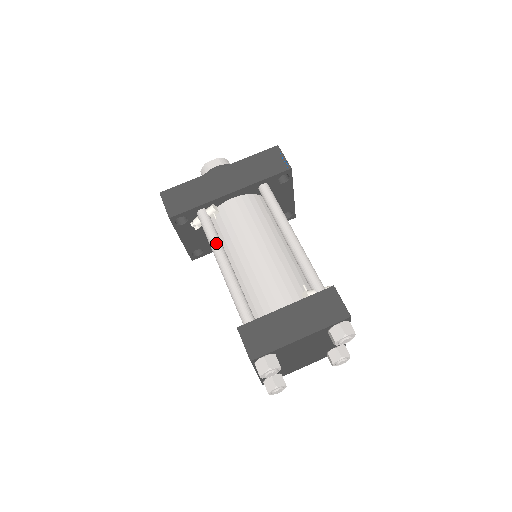
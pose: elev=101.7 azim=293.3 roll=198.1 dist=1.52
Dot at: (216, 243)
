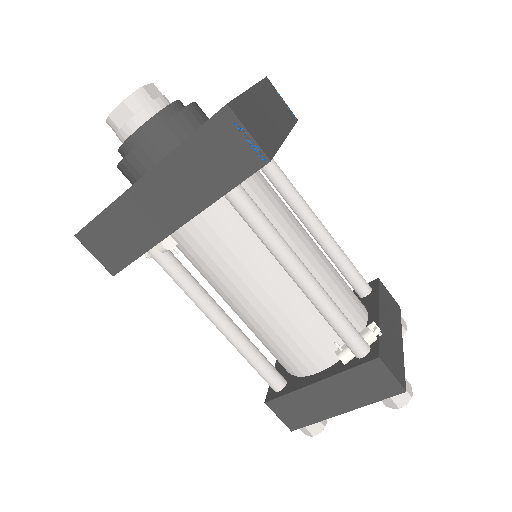
Dot at: (196, 299)
